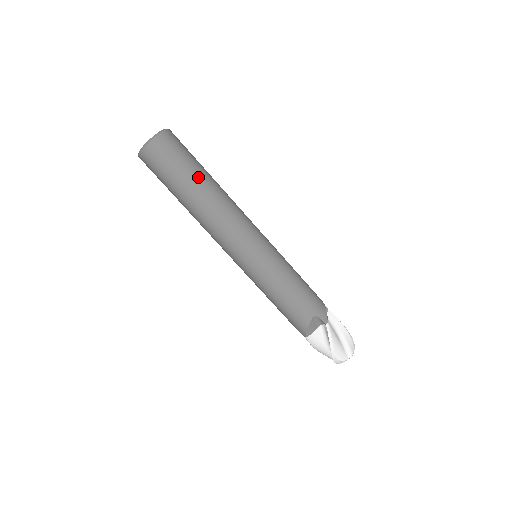
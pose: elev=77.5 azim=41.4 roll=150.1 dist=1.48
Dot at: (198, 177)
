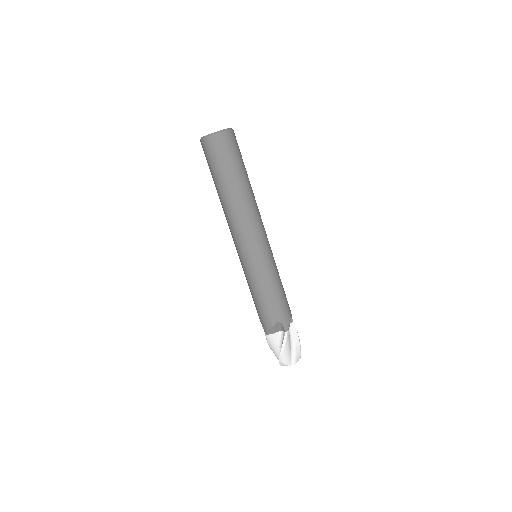
Dot at: (238, 177)
